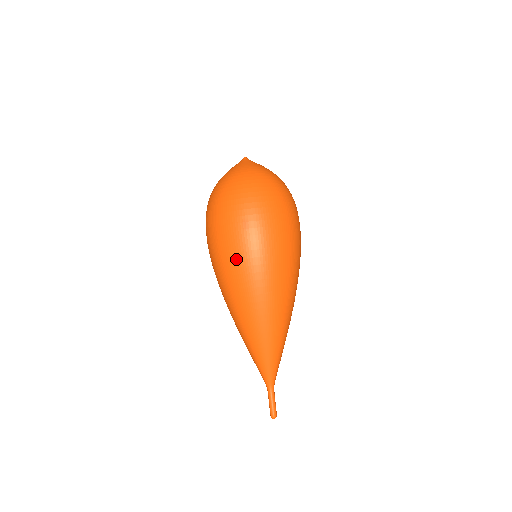
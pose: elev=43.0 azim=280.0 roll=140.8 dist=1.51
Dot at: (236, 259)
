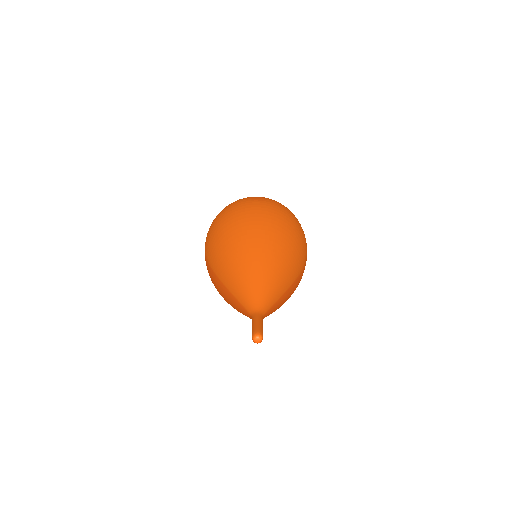
Dot at: (243, 208)
